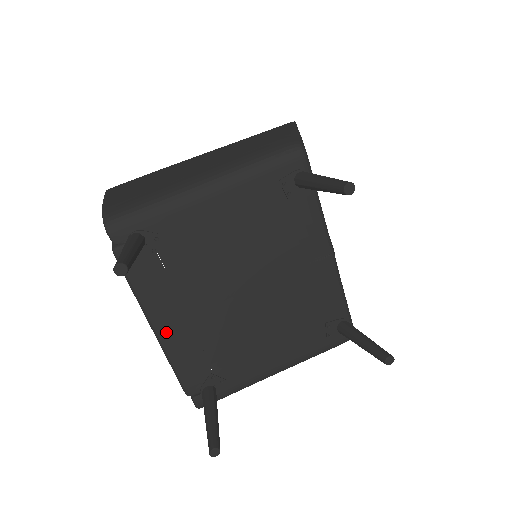
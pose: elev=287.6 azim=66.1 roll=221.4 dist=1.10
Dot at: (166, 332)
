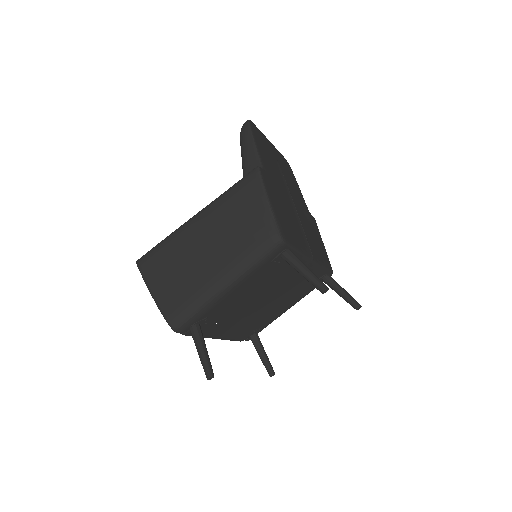
Dot at: (223, 336)
